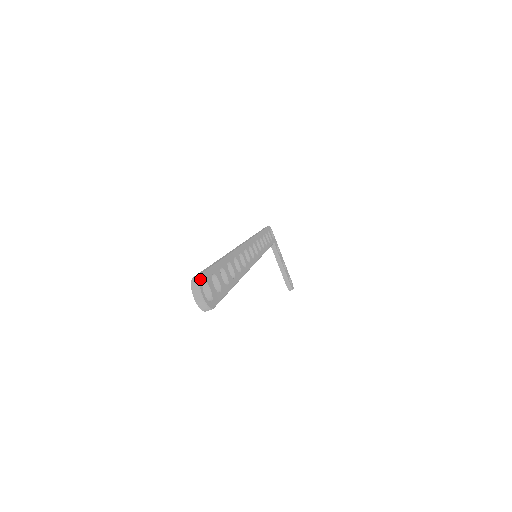
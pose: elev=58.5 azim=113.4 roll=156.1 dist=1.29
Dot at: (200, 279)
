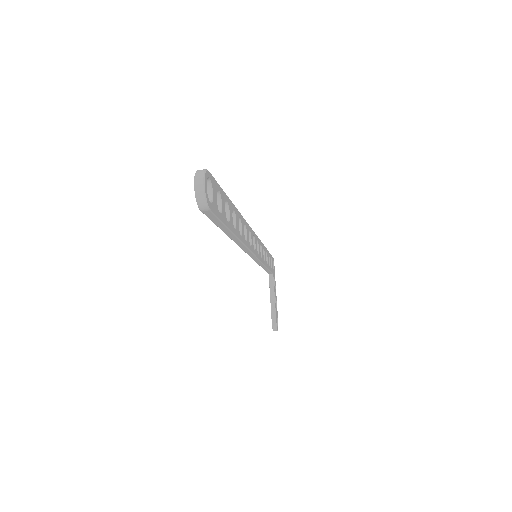
Dot at: (207, 172)
